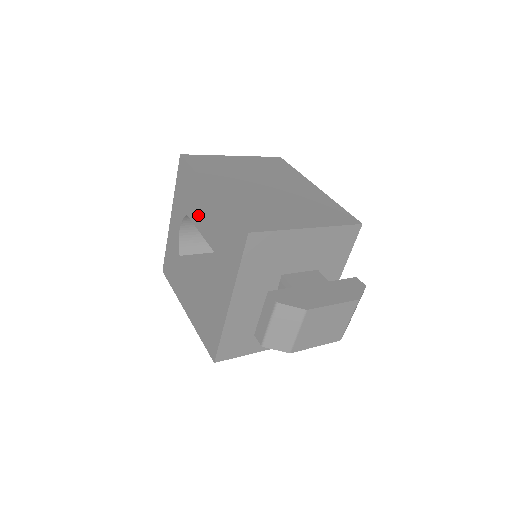
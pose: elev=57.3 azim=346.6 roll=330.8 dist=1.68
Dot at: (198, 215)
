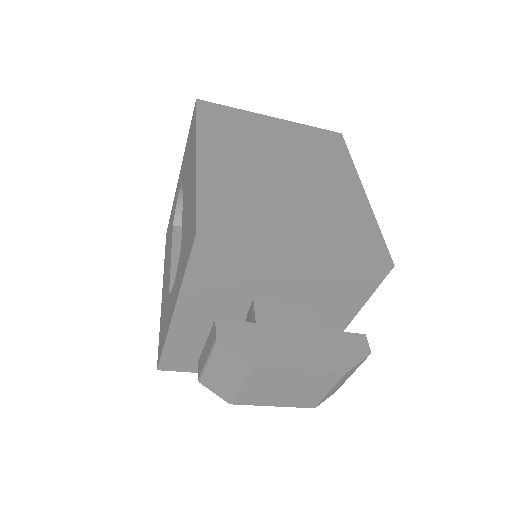
Dot at: (186, 185)
